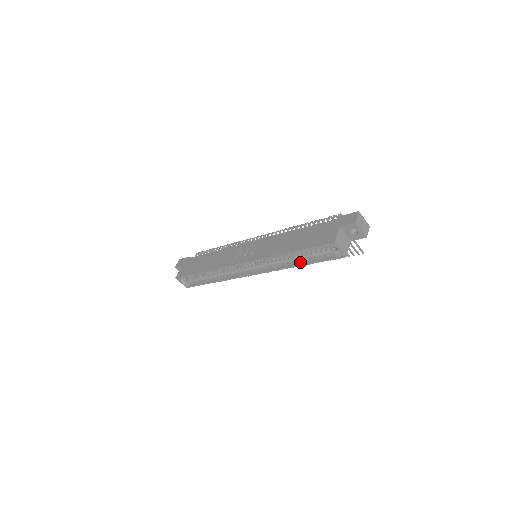
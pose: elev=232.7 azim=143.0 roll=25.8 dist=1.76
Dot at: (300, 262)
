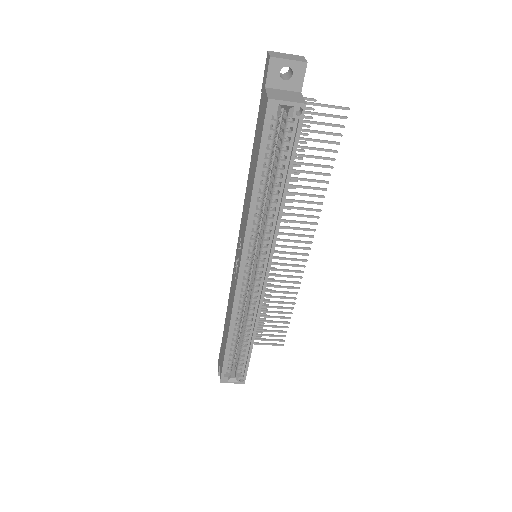
Dot at: (282, 188)
